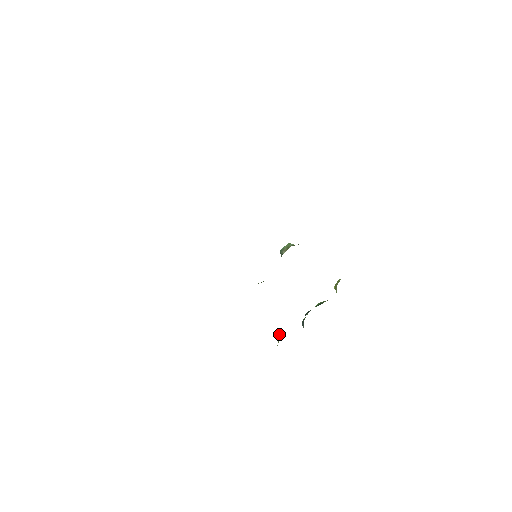
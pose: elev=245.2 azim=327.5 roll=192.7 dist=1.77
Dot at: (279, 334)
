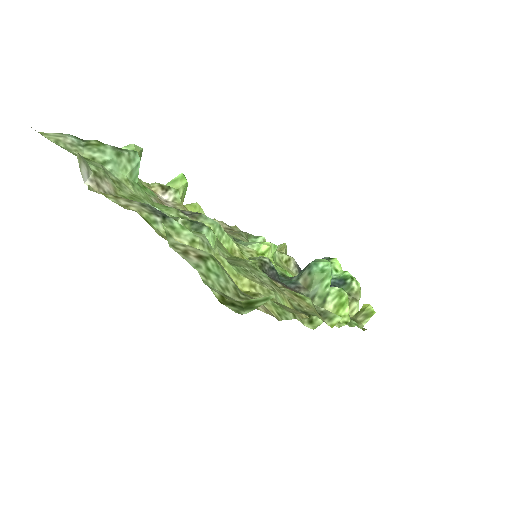
Dot at: (285, 245)
